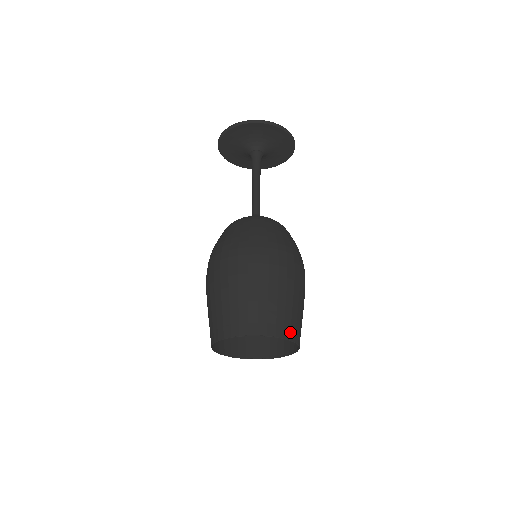
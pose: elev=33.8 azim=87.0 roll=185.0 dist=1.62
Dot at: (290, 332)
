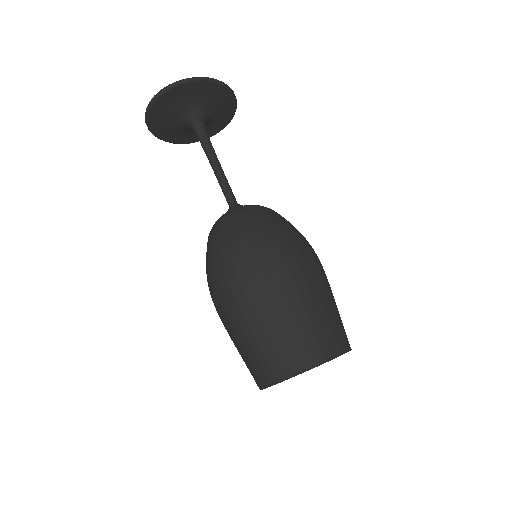
Dot at: occluded
